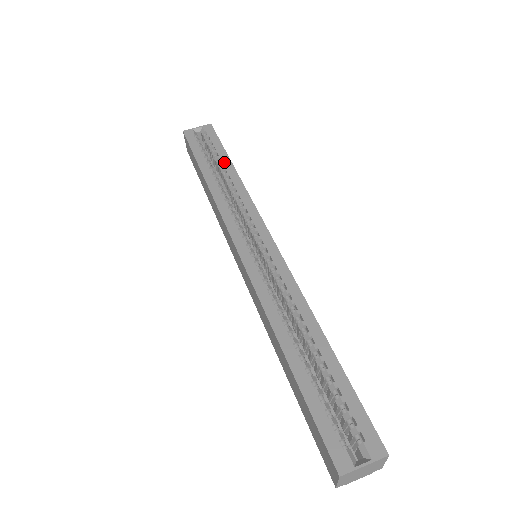
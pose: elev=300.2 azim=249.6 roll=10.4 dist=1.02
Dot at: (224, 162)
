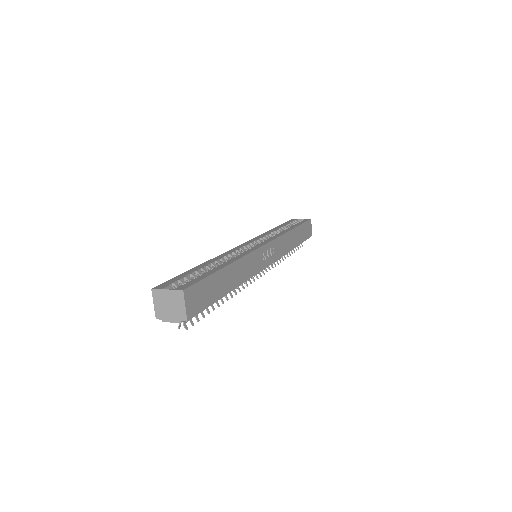
Dot at: (292, 226)
